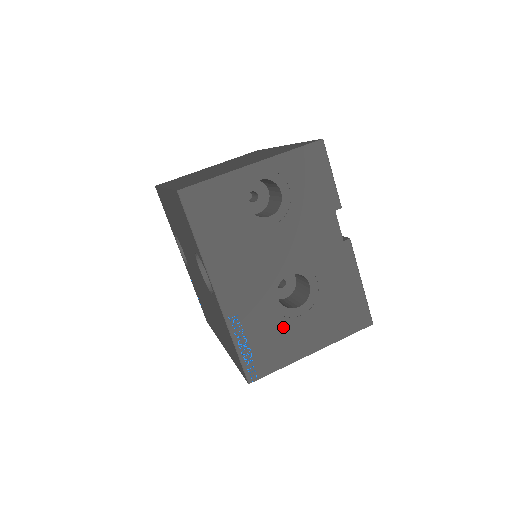
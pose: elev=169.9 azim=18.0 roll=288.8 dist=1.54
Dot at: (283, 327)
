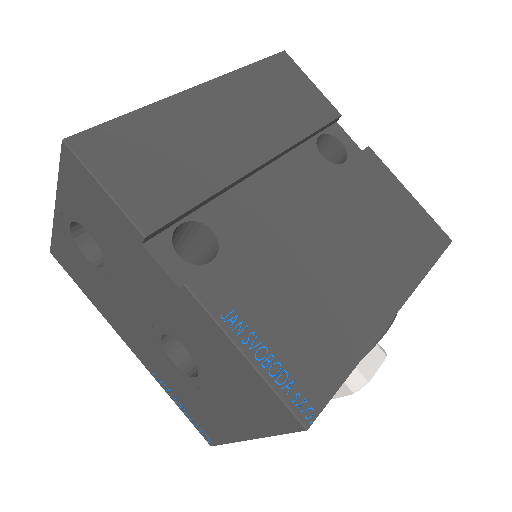
Dot at: (198, 396)
